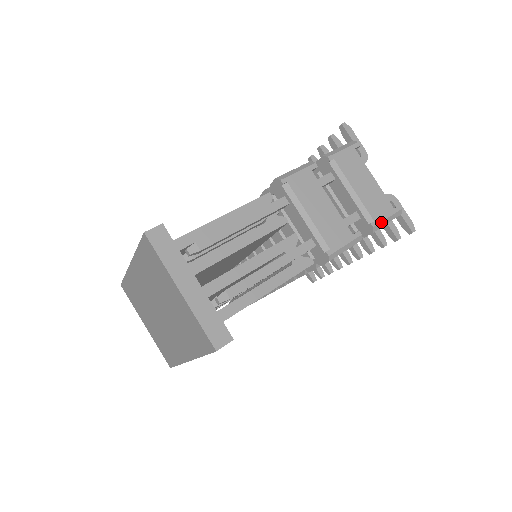
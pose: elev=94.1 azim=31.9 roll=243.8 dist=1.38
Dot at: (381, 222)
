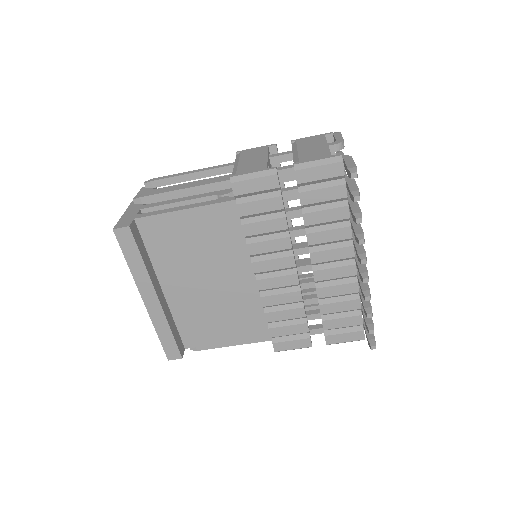
Dot at: (307, 162)
